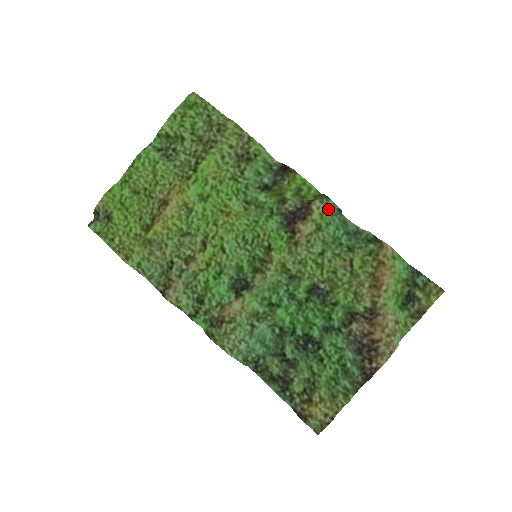
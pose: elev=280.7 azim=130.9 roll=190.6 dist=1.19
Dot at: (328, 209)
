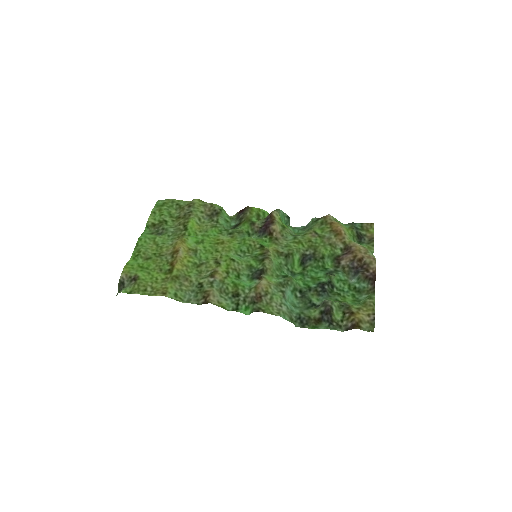
Dot at: (282, 217)
